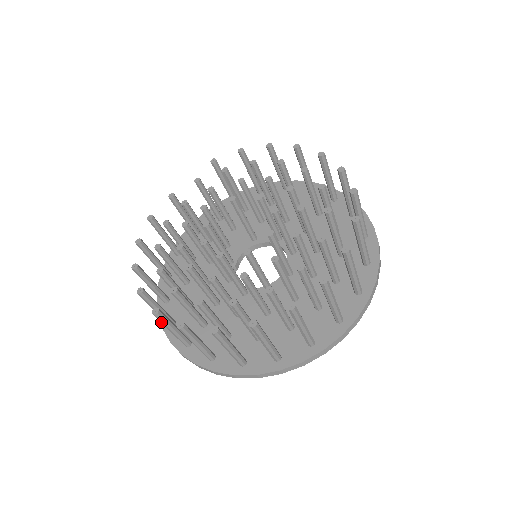
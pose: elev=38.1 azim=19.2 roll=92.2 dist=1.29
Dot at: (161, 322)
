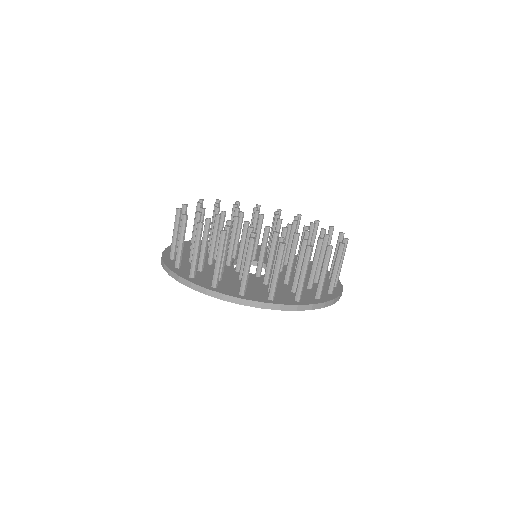
Dot at: (250, 252)
